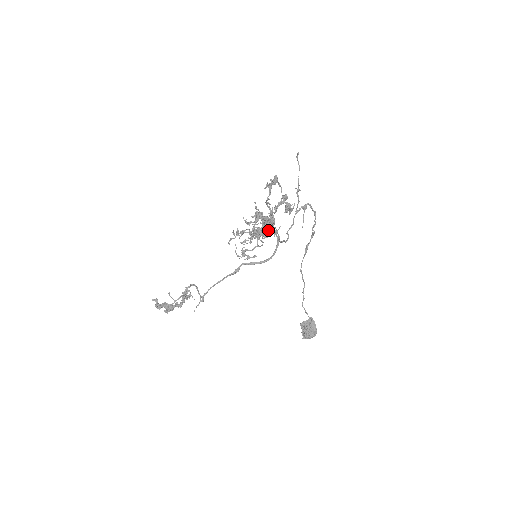
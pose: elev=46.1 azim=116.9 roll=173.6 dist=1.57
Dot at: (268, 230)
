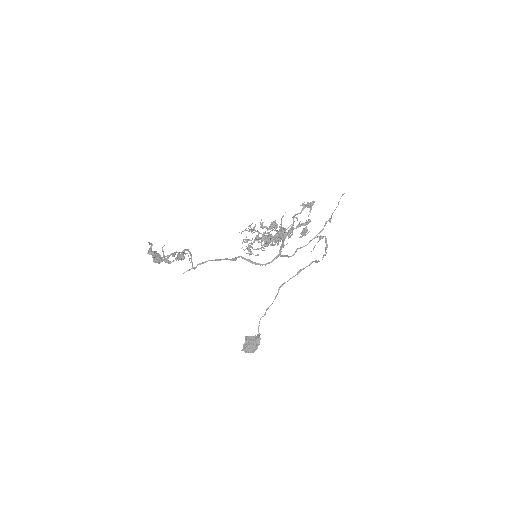
Dot at: occluded
